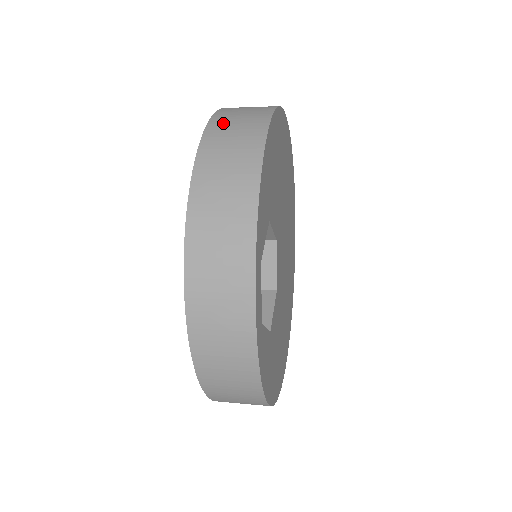
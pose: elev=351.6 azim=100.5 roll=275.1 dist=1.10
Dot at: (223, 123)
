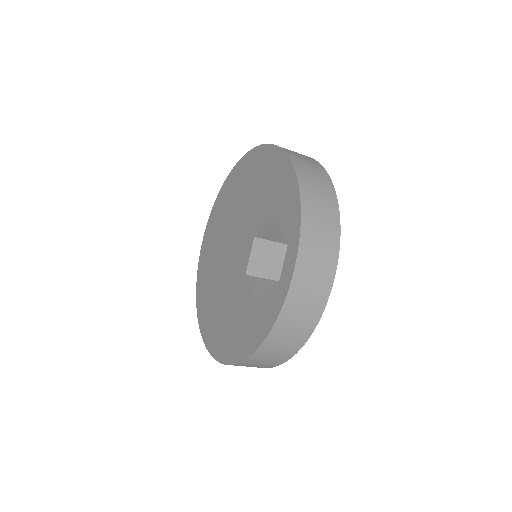
Dot at: (296, 157)
